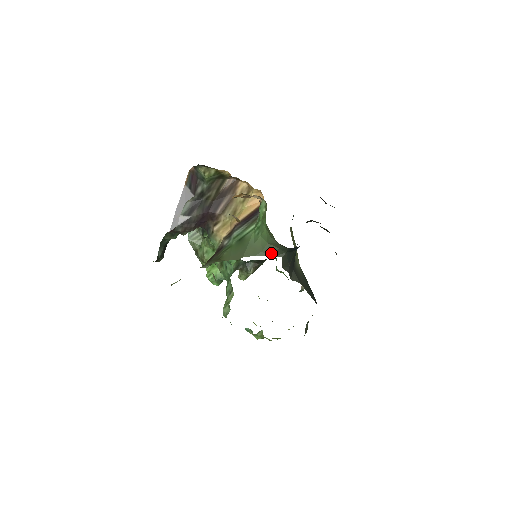
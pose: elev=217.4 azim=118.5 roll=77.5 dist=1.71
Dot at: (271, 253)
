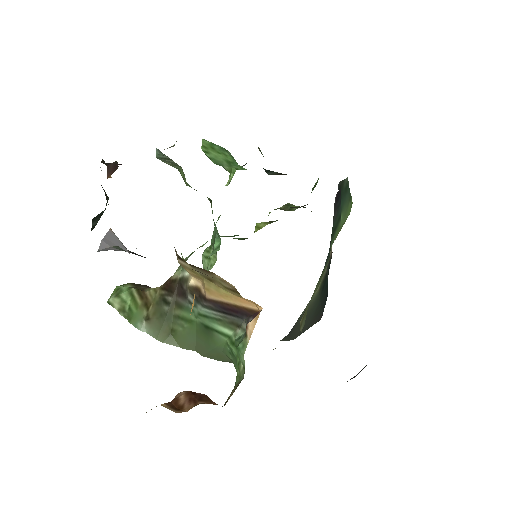
Dot at: occluded
